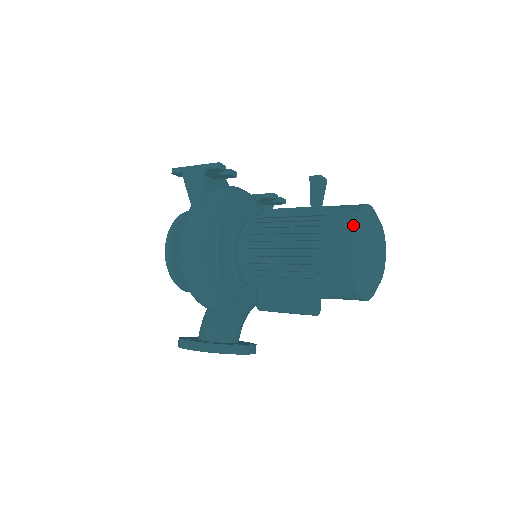
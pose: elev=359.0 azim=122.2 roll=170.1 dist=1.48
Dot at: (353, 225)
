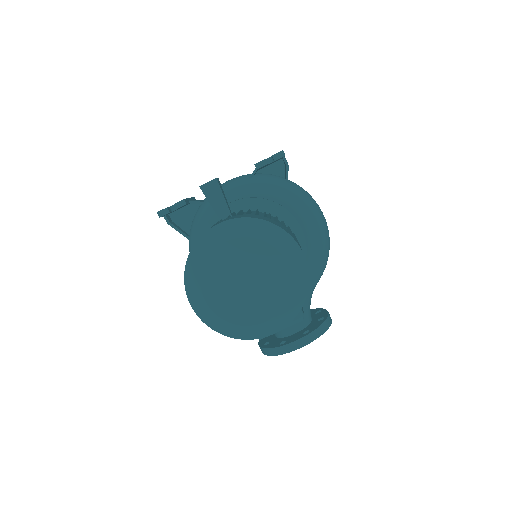
Dot at: (184, 283)
